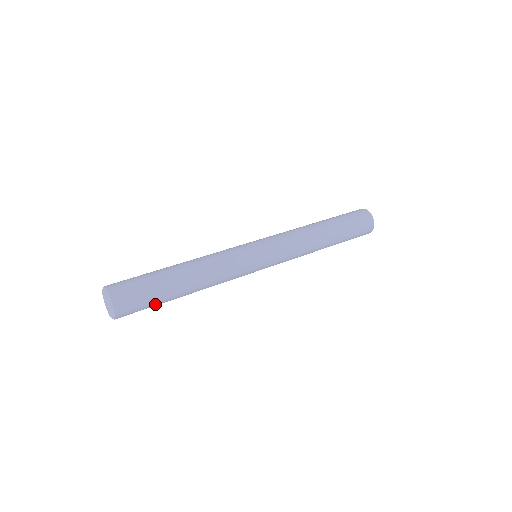
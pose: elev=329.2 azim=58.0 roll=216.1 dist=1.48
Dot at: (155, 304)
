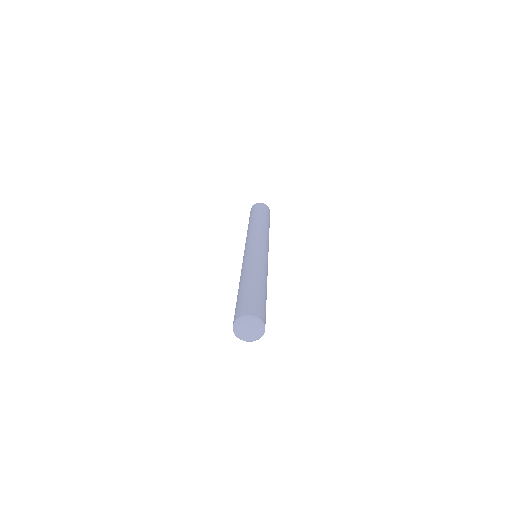
Dot at: occluded
